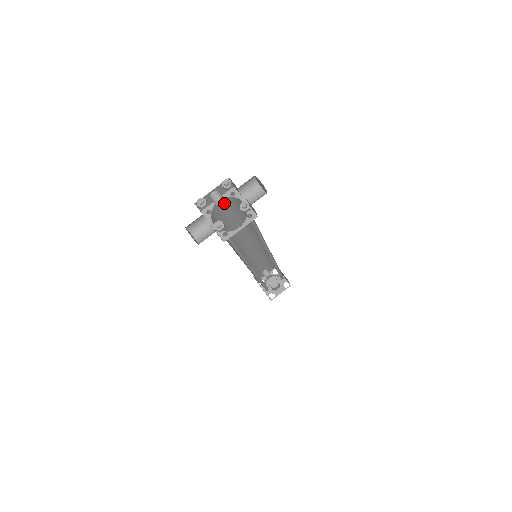
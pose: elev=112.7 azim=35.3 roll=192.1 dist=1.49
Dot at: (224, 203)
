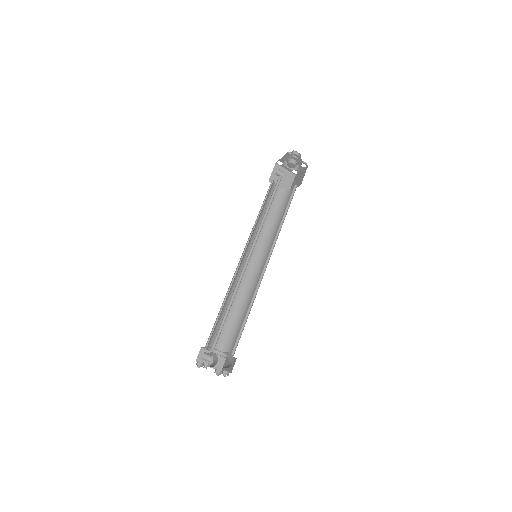
Dot at: occluded
